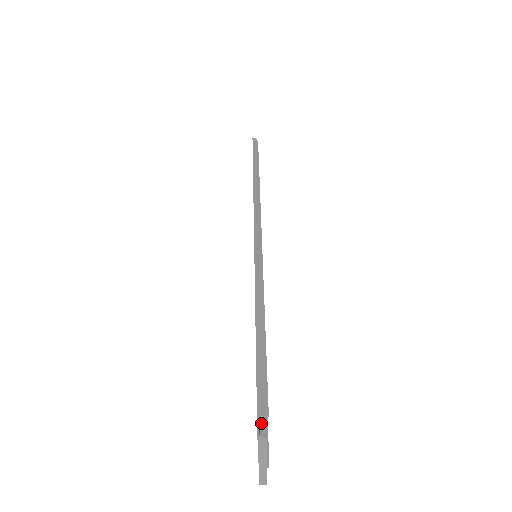
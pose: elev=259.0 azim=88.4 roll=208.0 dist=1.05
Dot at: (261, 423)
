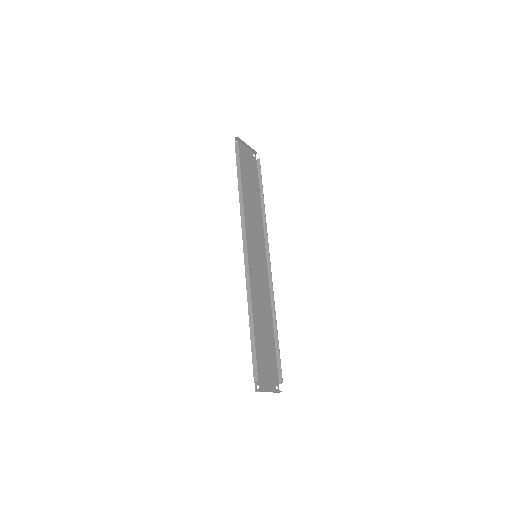
Dot at: (277, 361)
